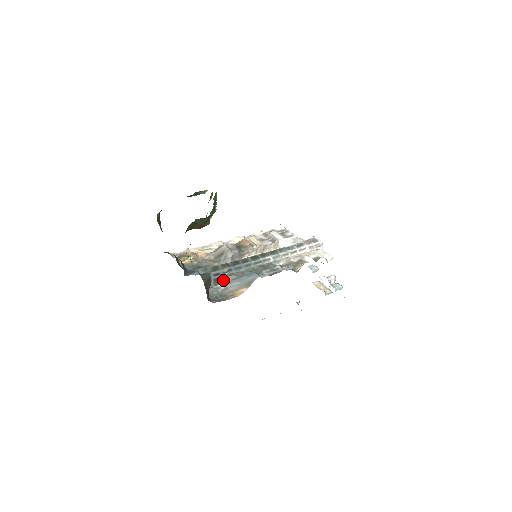
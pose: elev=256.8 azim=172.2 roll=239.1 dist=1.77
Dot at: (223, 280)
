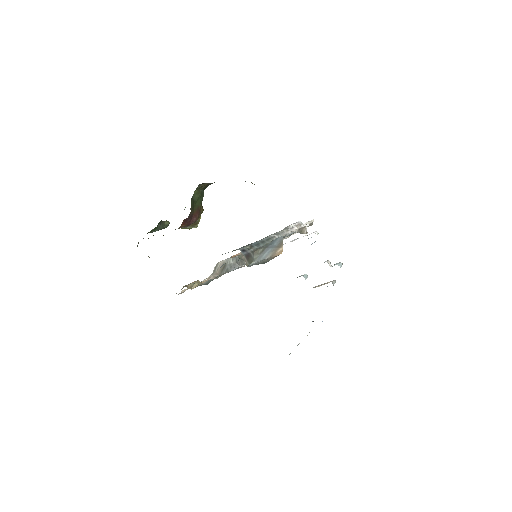
Dot at: (252, 257)
